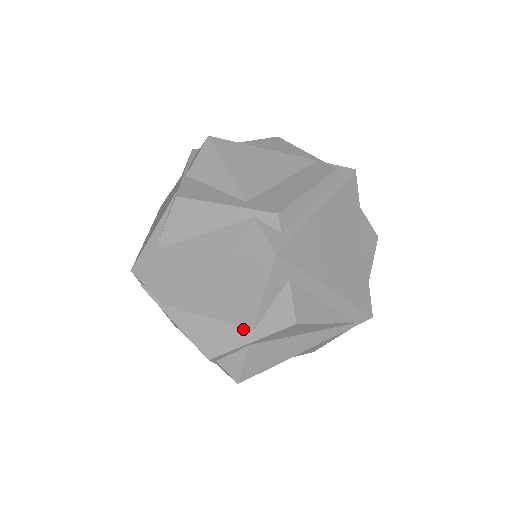
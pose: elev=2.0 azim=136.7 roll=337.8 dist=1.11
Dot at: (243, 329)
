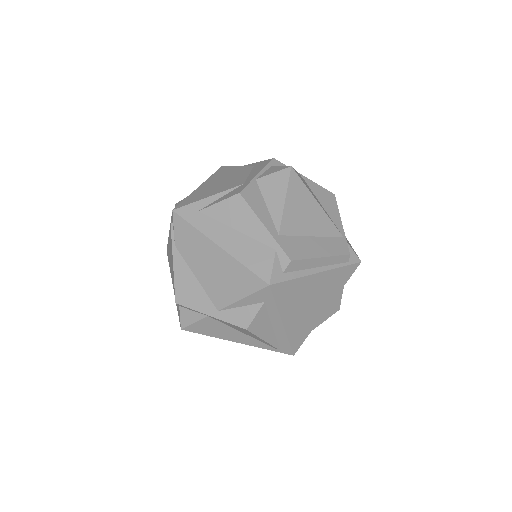
Dot at: (212, 305)
